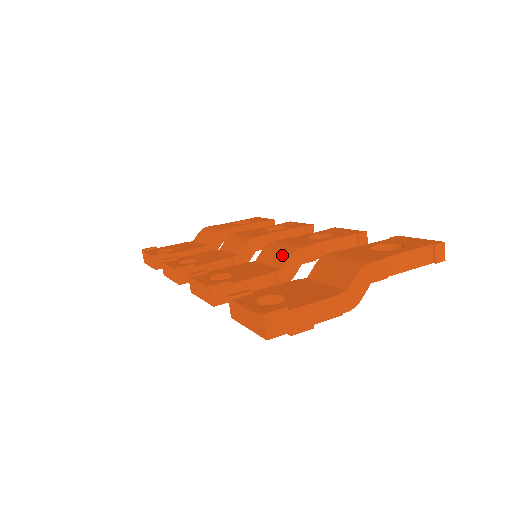
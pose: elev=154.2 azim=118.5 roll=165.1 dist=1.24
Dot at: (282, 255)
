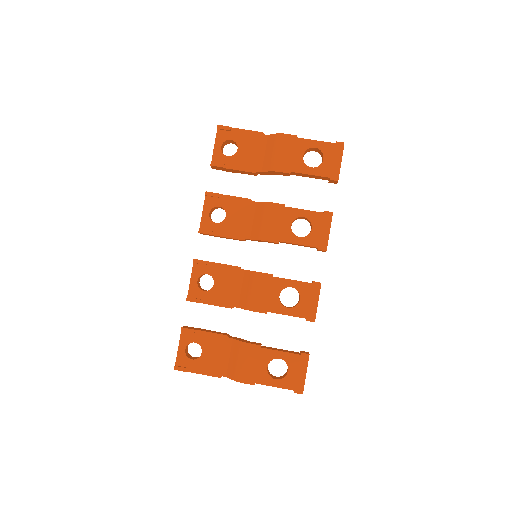
Dot at: (246, 300)
